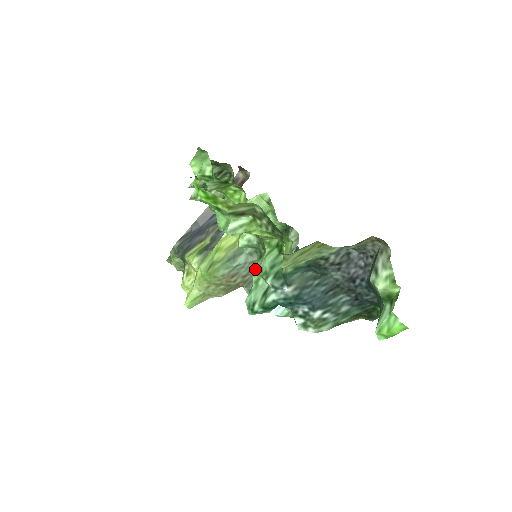
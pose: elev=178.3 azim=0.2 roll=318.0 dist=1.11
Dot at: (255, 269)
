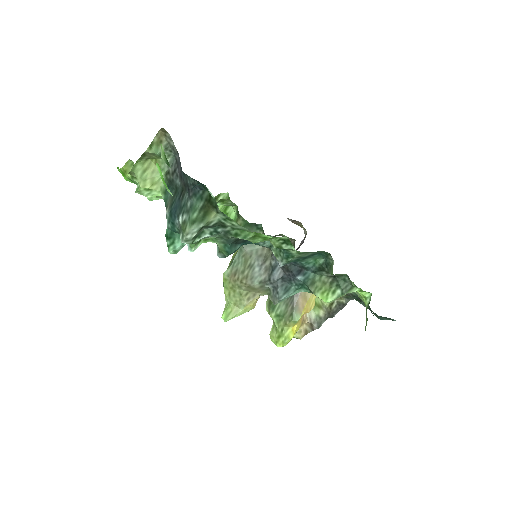
Dot at: occluded
